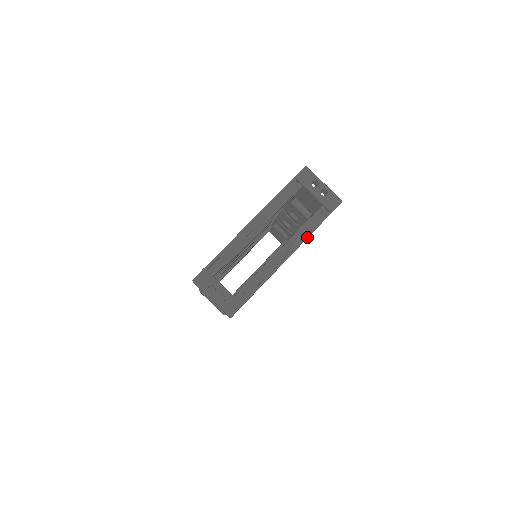
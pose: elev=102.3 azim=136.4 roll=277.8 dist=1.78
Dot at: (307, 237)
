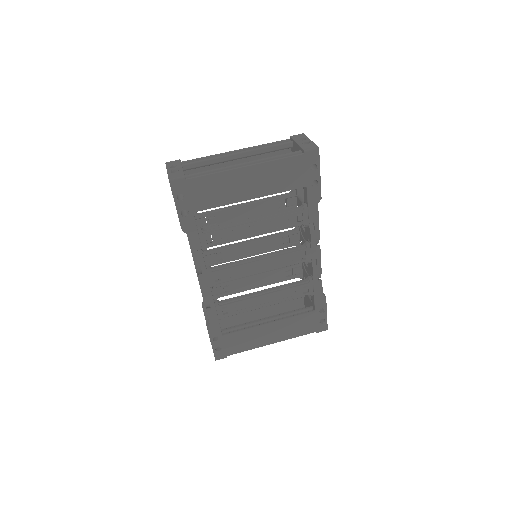
Dot at: (273, 160)
